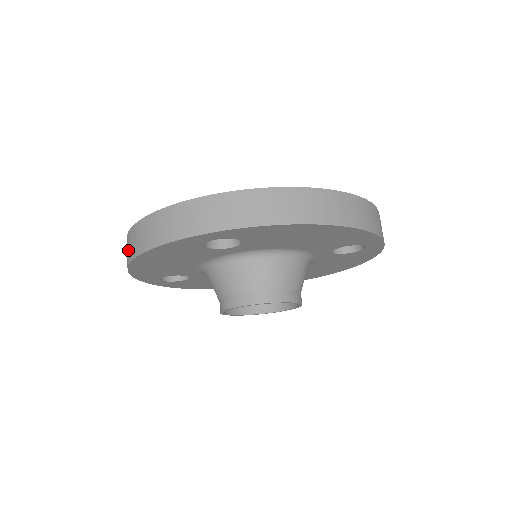
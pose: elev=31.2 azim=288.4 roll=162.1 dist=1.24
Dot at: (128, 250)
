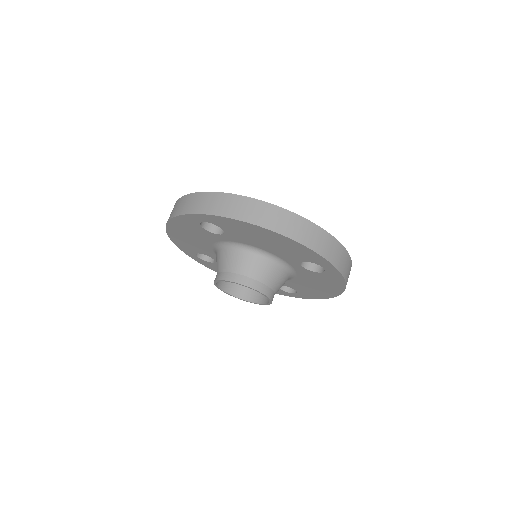
Dot at: occluded
